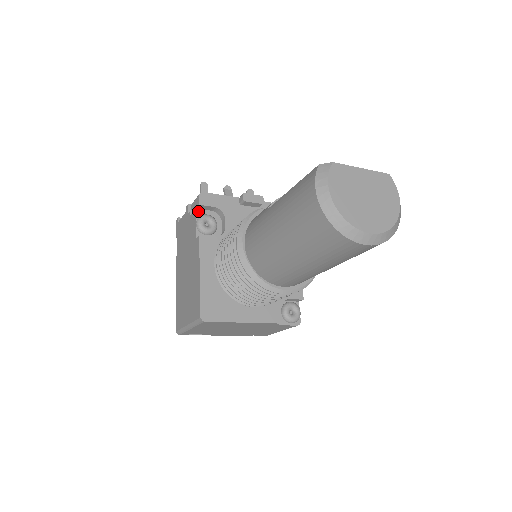
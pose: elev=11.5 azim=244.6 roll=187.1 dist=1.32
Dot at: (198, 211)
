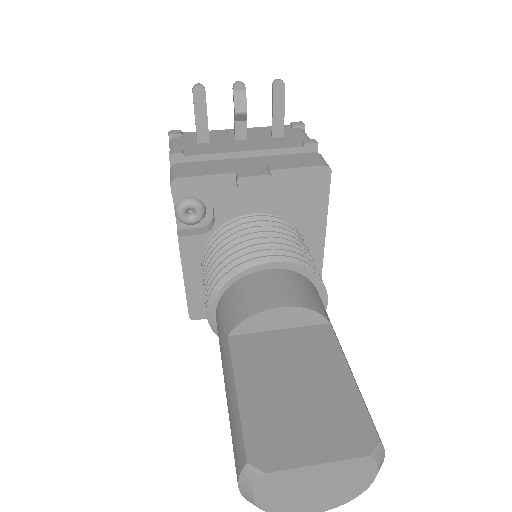
Dot at: occluded
